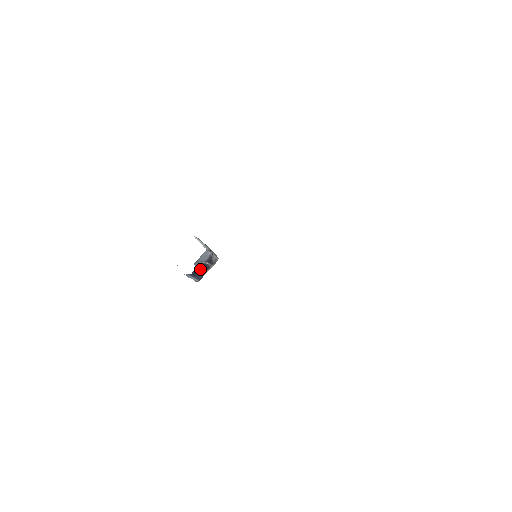
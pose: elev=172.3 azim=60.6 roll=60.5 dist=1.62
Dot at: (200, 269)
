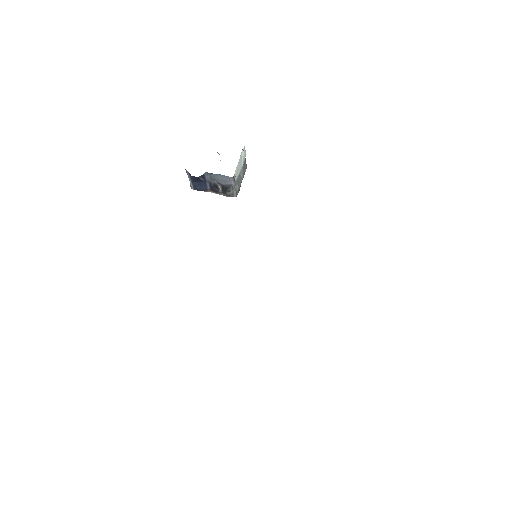
Dot at: (207, 182)
